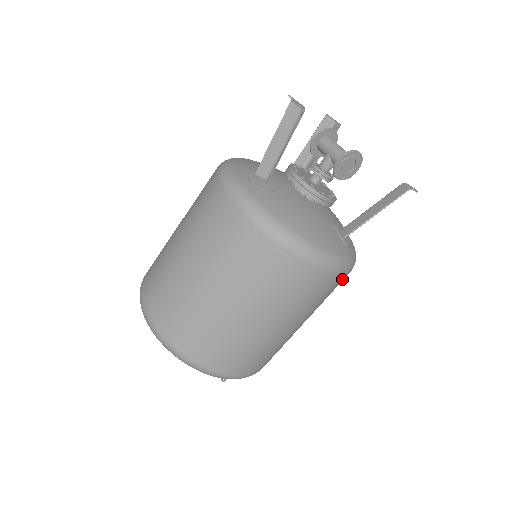
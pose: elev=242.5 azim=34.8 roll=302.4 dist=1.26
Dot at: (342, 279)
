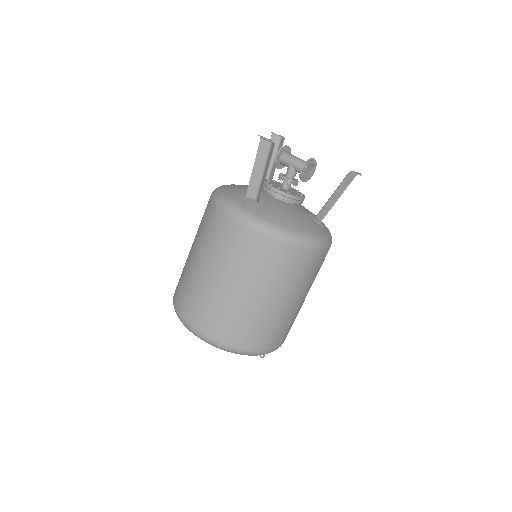
Dot at: occluded
